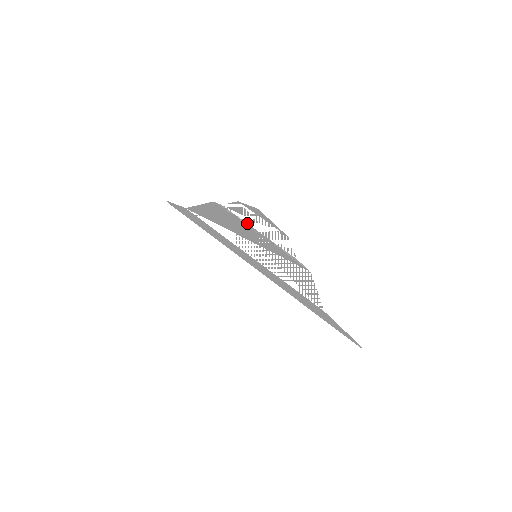
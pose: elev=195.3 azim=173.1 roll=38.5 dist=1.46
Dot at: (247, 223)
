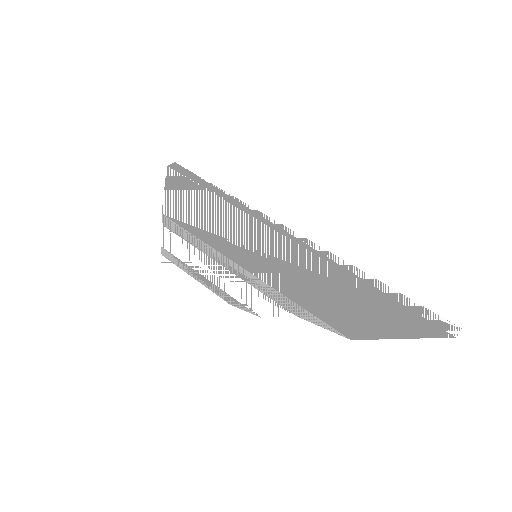
Dot at: (193, 269)
